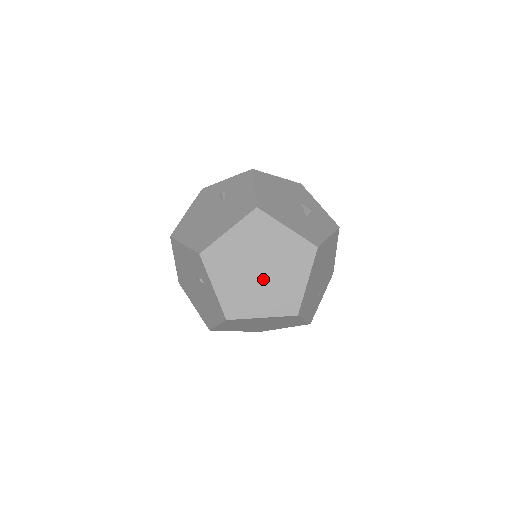
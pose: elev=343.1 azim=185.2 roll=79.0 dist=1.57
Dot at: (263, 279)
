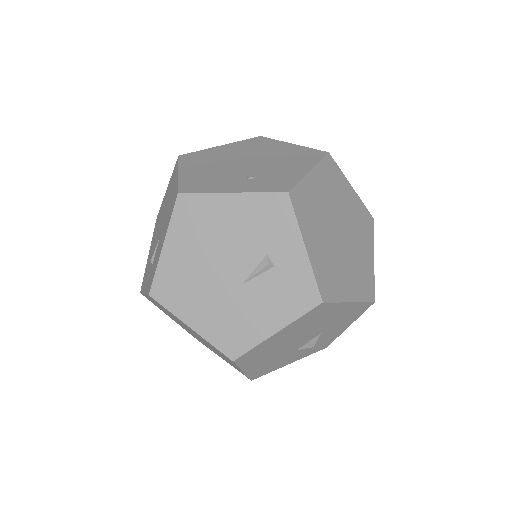
Dot at: occluded
